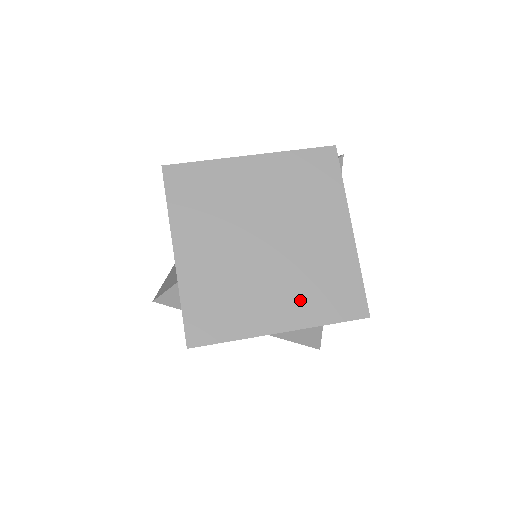
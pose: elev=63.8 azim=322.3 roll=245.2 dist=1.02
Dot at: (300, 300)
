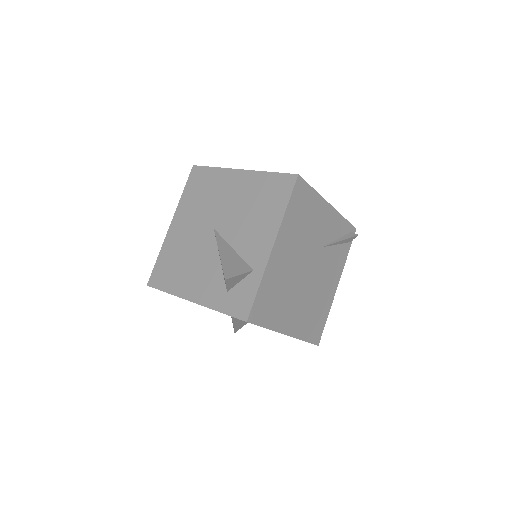
Dot at: occluded
